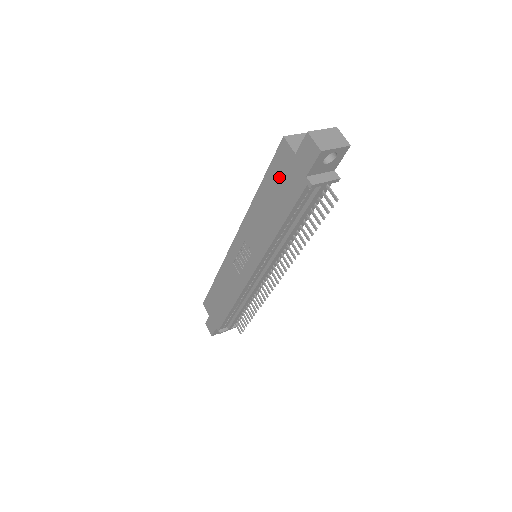
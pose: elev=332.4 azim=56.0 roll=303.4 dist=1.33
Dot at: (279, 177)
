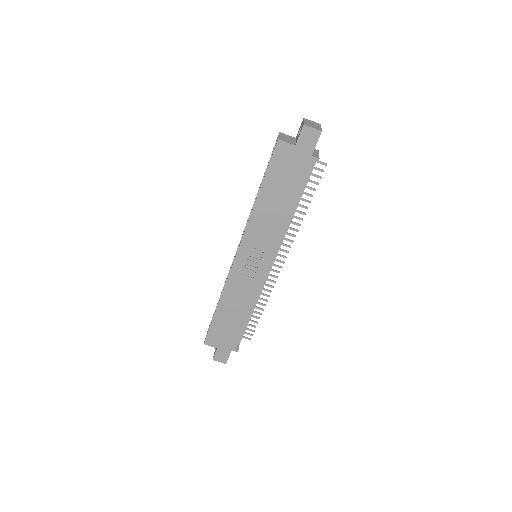
Dot at: (282, 171)
